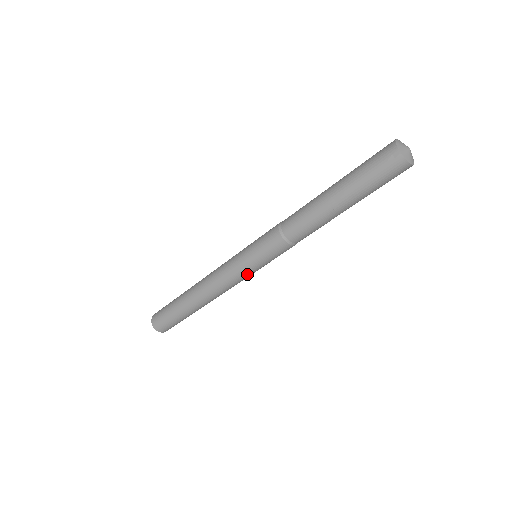
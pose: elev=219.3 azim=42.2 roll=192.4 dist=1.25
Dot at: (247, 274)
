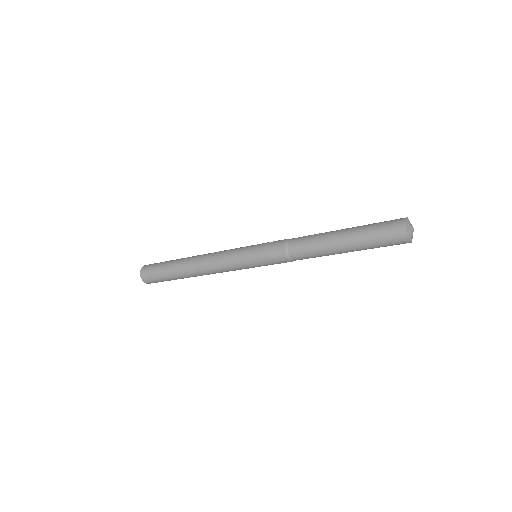
Dot at: (247, 268)
